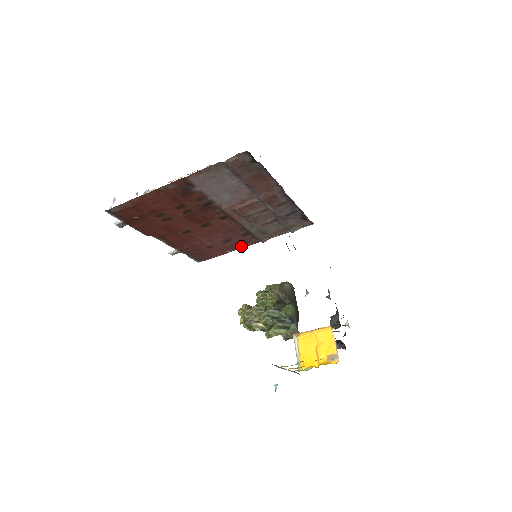
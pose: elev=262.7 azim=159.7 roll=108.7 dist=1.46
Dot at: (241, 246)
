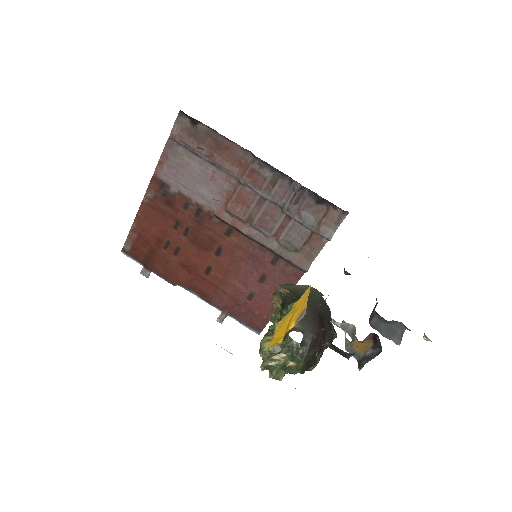
Dot at: occluded
